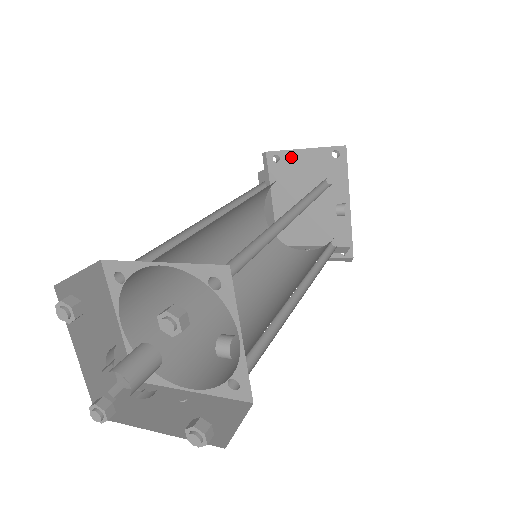
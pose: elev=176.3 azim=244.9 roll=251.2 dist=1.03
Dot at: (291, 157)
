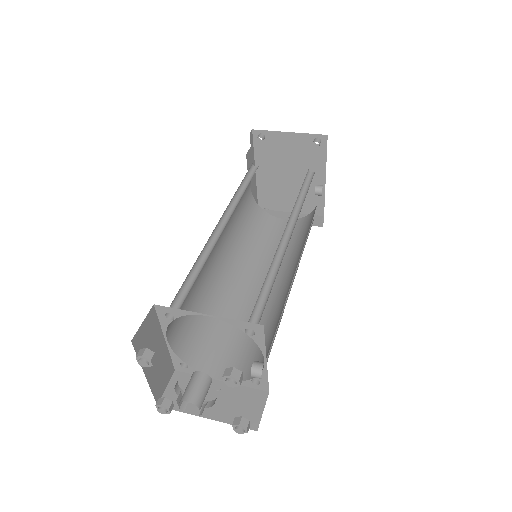
Dot at: (276, 137)
